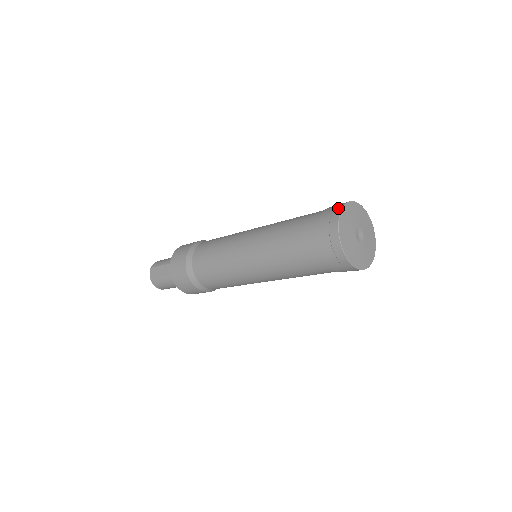
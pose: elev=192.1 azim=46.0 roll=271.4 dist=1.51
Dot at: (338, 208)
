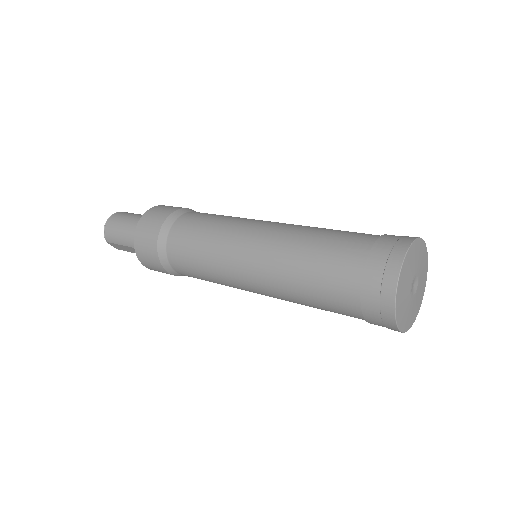
Dot at: (388, 303)
